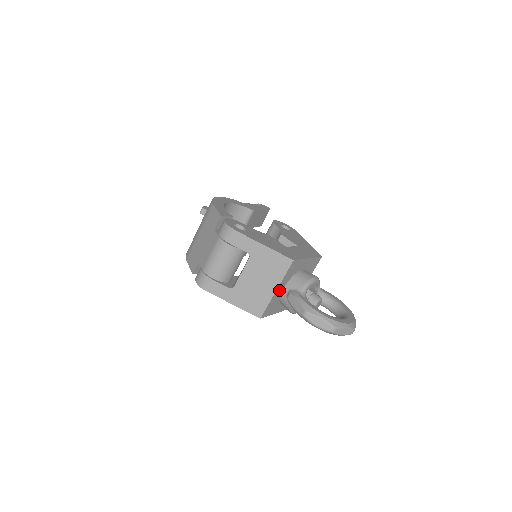
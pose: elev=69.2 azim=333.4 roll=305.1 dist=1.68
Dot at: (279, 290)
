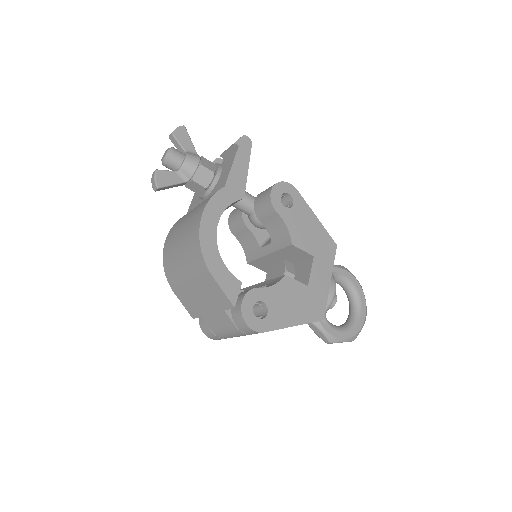
Dot at: occluded
